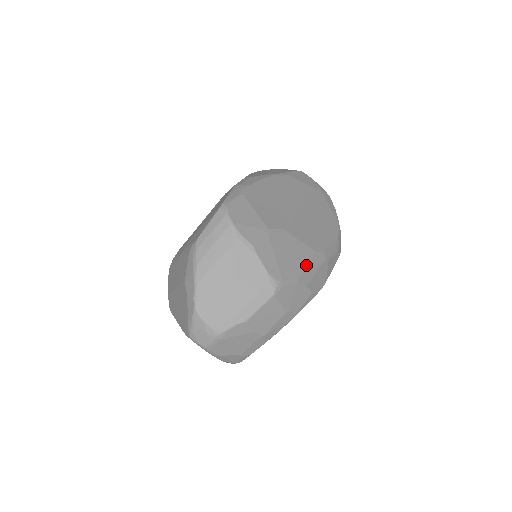
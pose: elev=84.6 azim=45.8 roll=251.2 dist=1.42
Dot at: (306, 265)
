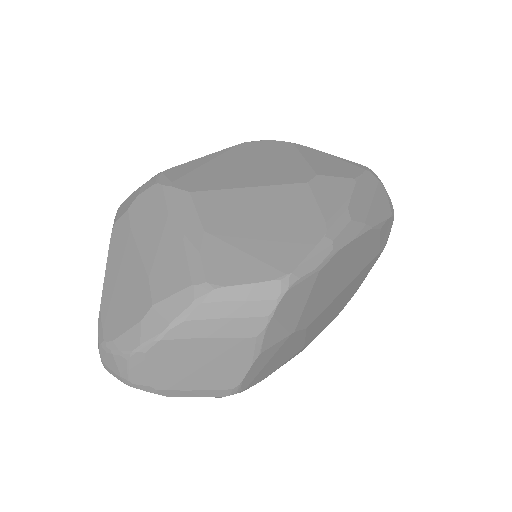
Dot at: (282, 365)
